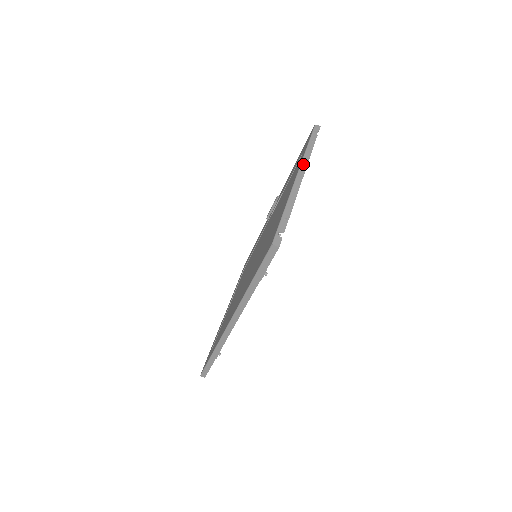
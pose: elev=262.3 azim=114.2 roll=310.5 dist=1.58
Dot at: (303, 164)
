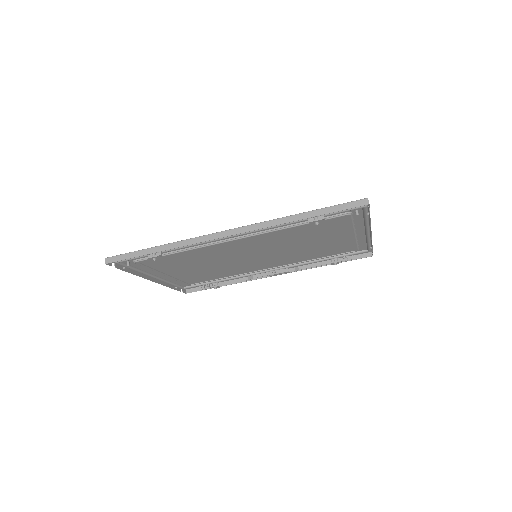
Dot at: occluded
